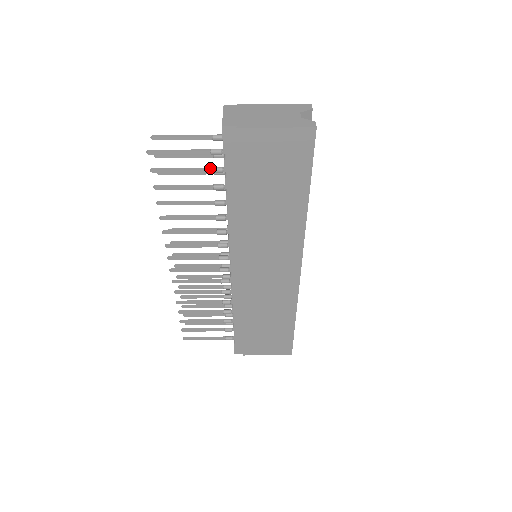
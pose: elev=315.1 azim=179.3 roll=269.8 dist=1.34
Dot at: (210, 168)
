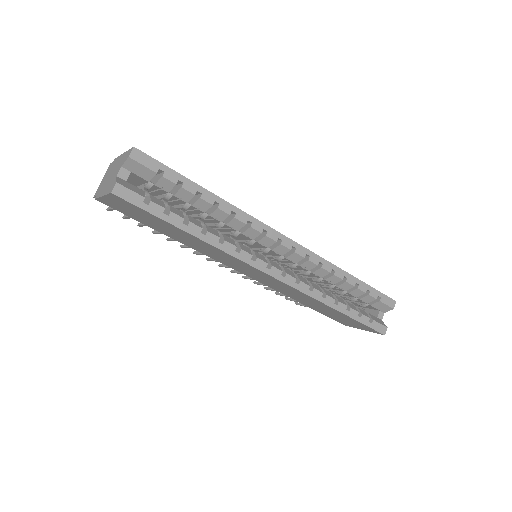
Dot at: occluded
